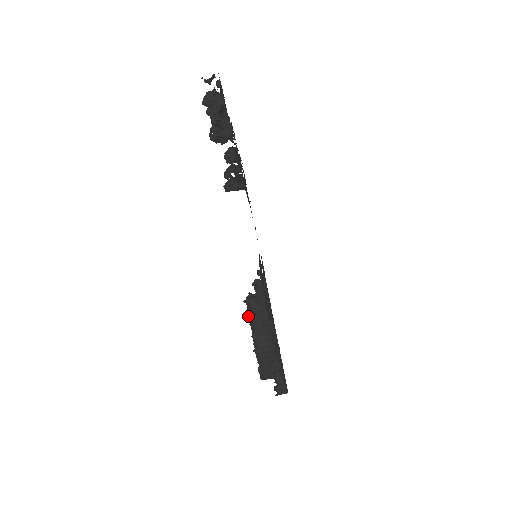
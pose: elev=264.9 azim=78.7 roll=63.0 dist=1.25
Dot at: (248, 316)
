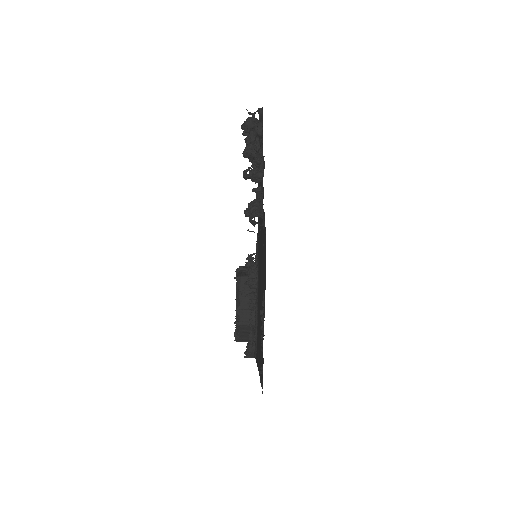
Dot at: (236, 291)
